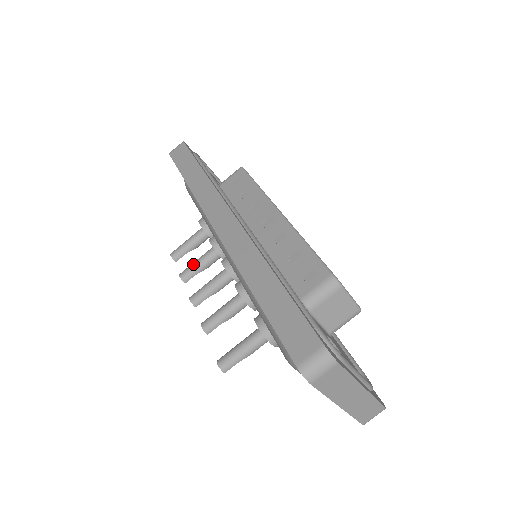
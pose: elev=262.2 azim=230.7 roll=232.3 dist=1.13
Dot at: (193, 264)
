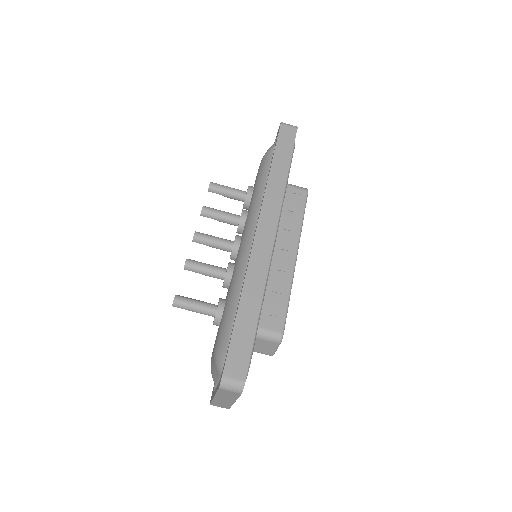
Dot at: (218, 211)
